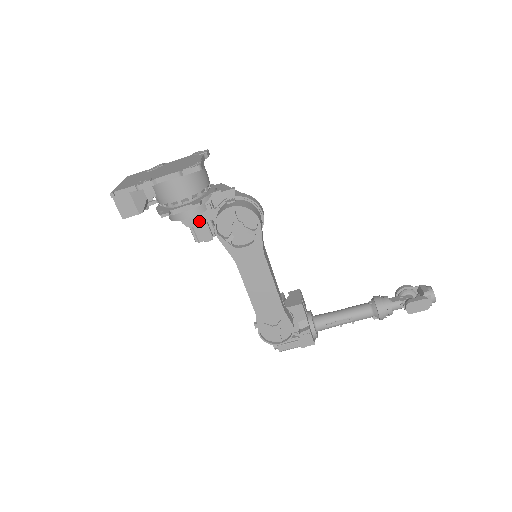
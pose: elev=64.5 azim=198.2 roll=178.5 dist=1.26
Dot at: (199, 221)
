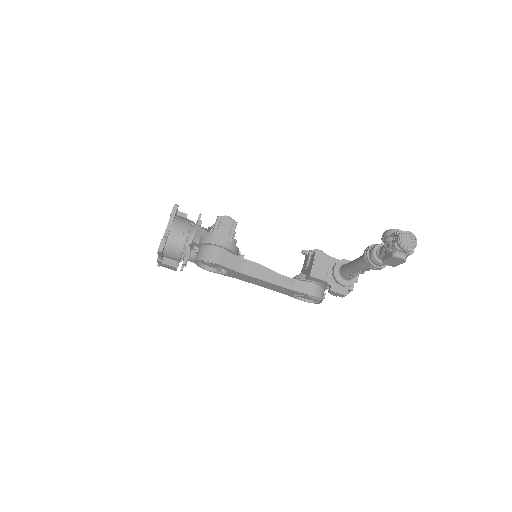
Dot at: occluded
